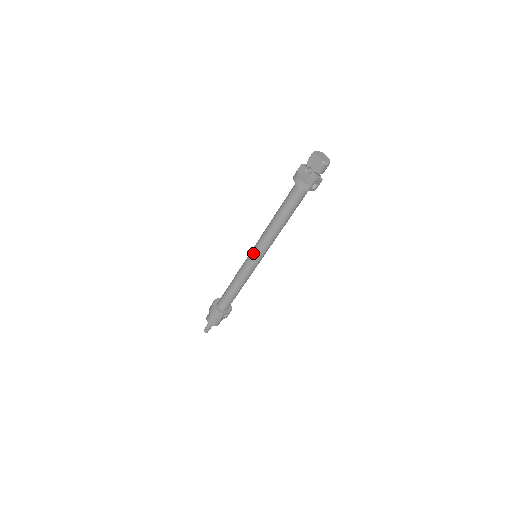
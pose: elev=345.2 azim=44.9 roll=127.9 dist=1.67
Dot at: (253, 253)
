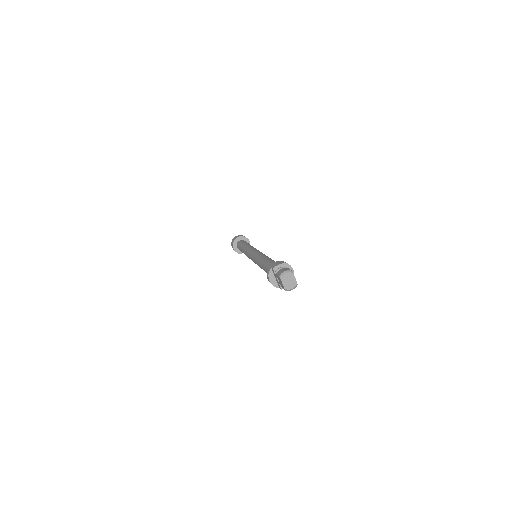
Dot at: (251, 259)
